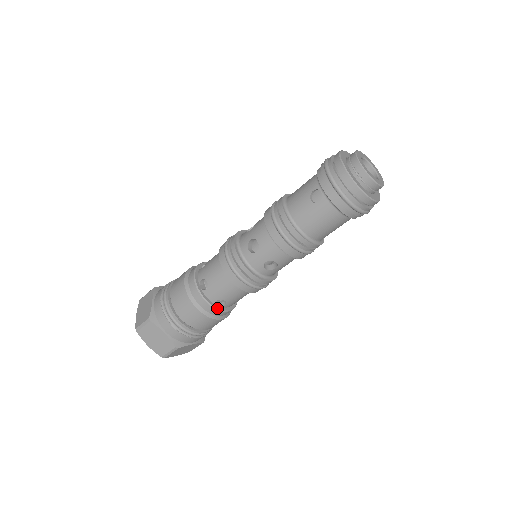
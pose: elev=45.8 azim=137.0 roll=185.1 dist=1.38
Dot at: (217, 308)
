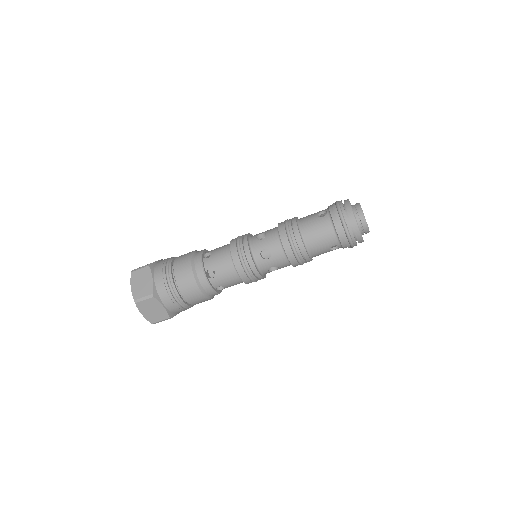
Dot at: (206, 275)
